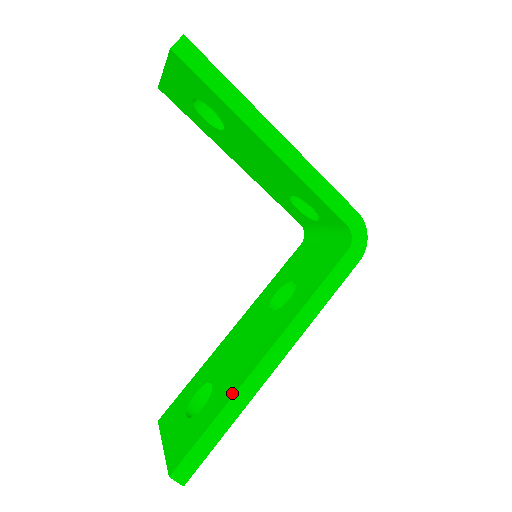
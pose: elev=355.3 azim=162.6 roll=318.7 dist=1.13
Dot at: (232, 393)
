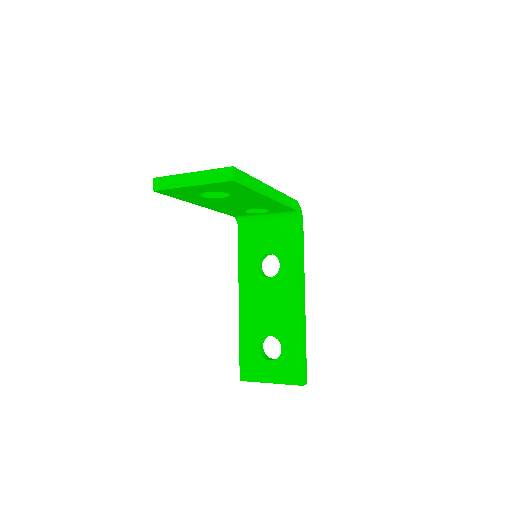
Dot at: (300, 329)
